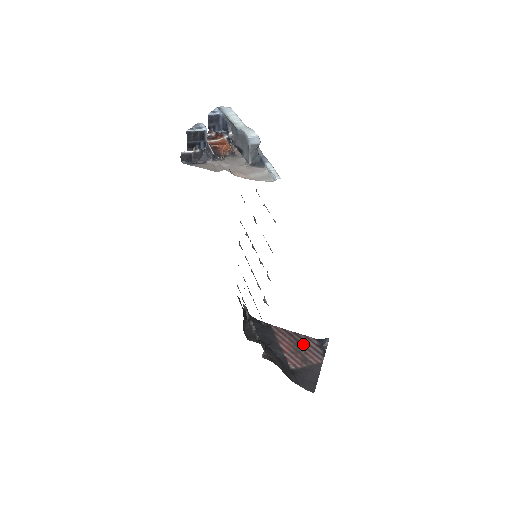
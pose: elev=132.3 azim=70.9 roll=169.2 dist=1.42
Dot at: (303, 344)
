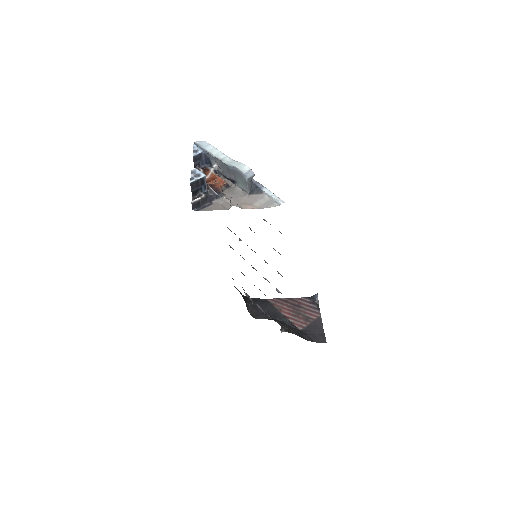
Dot at: (299, 306)
